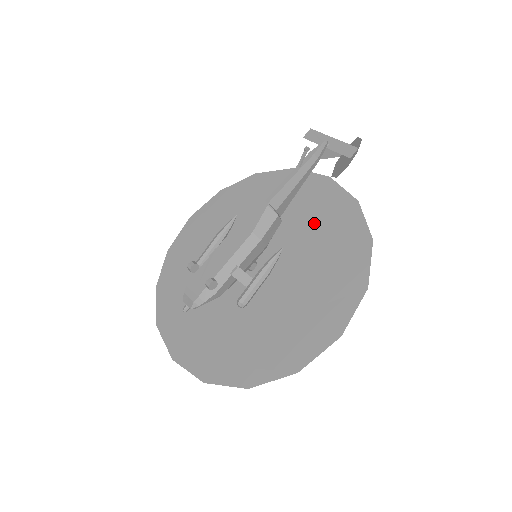
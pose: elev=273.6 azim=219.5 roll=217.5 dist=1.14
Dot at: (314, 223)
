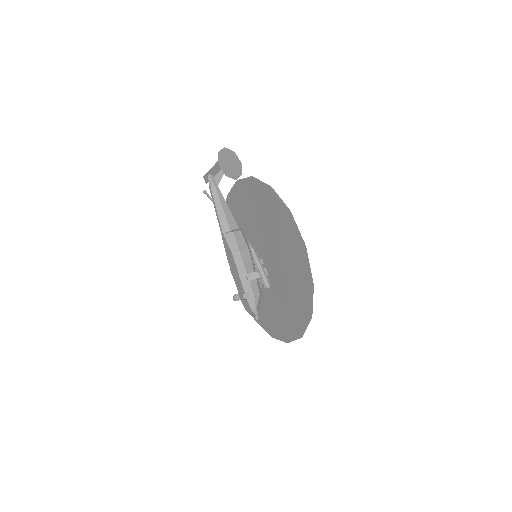
Dot at: (254, 210)
